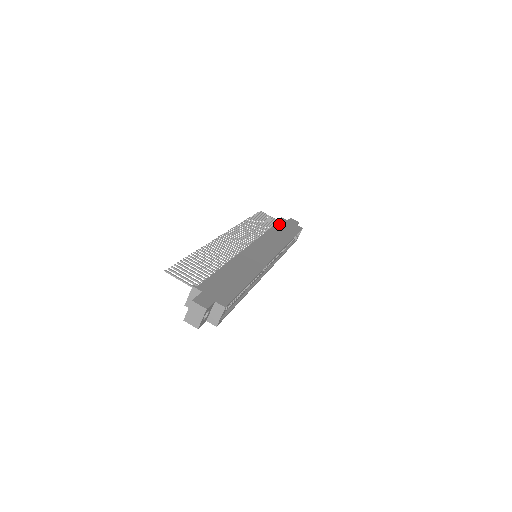
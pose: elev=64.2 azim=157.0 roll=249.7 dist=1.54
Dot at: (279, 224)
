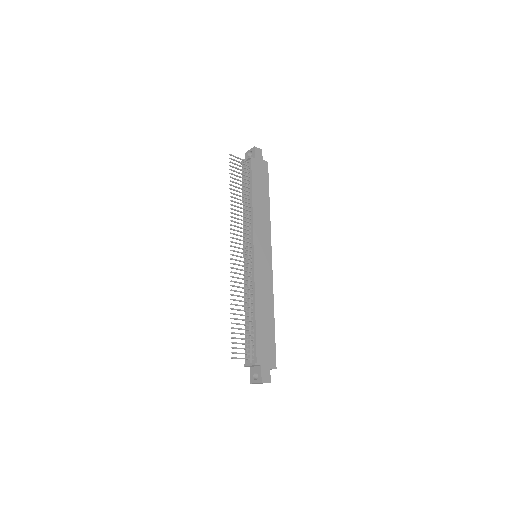
Dot at: (254, 178)
